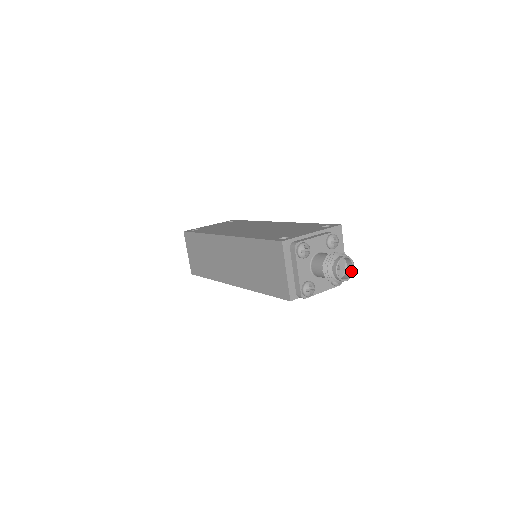
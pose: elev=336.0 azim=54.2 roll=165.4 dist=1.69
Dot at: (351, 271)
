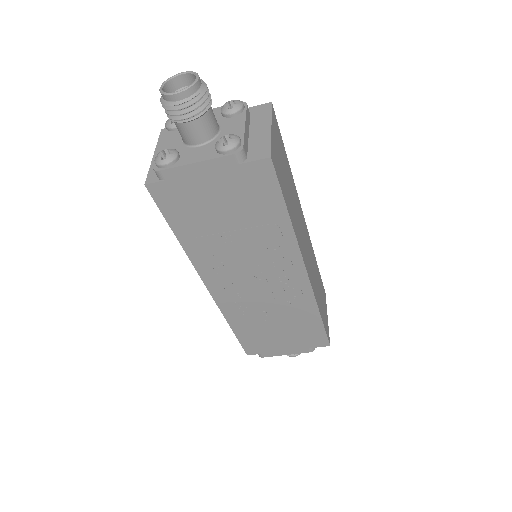
Dot at: (193, 86)
